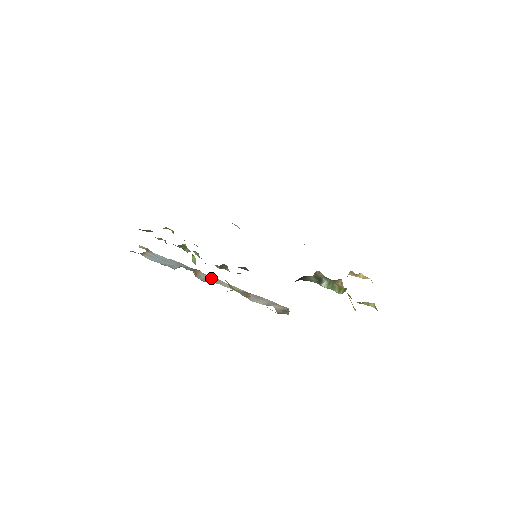
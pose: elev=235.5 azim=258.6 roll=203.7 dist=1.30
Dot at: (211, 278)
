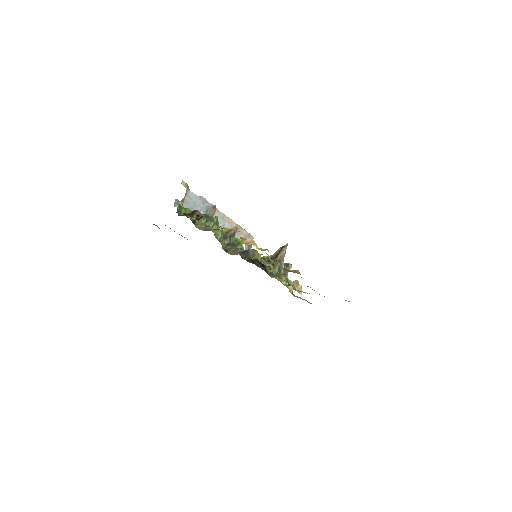
Dot at: (220, 216)
